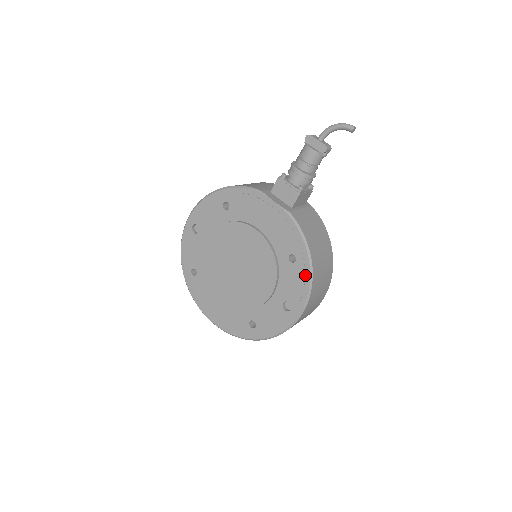
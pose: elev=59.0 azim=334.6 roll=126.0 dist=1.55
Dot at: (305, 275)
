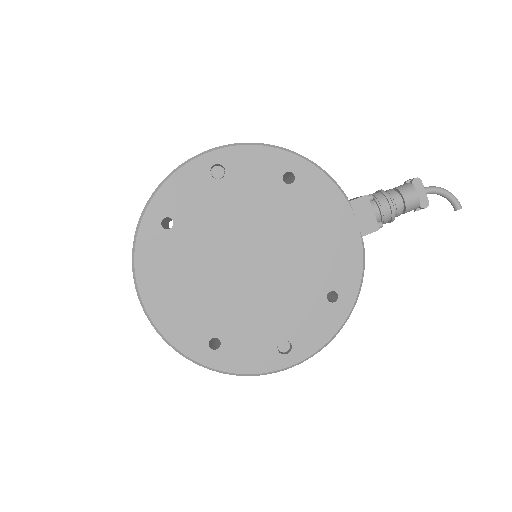
Dot at: (334, 324)
